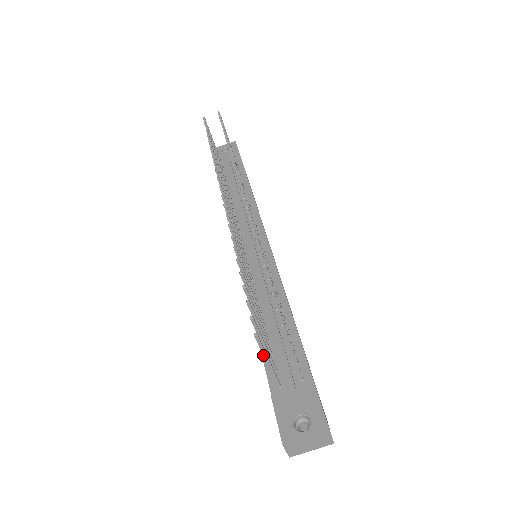
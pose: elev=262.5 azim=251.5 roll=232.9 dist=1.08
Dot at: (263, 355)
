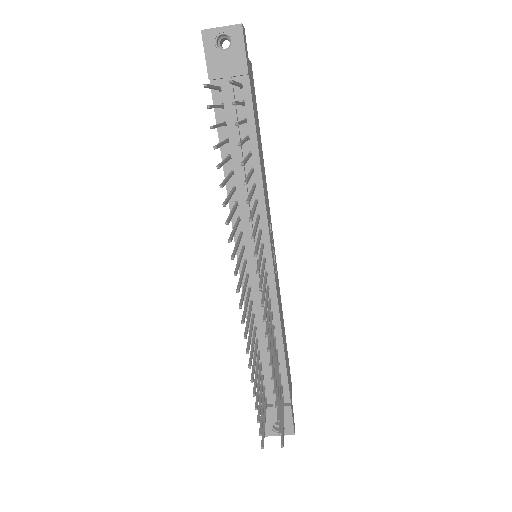
Dot at: (263, 430)
